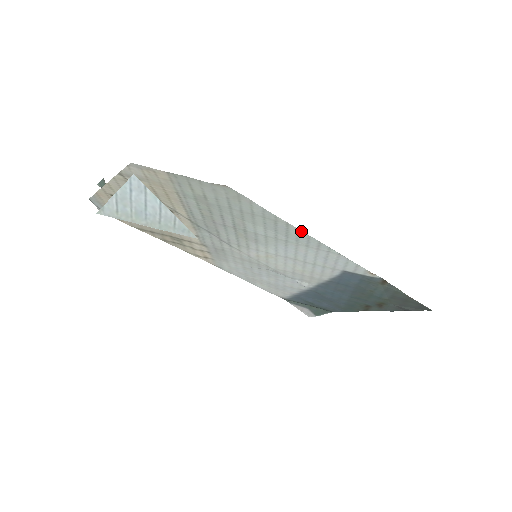
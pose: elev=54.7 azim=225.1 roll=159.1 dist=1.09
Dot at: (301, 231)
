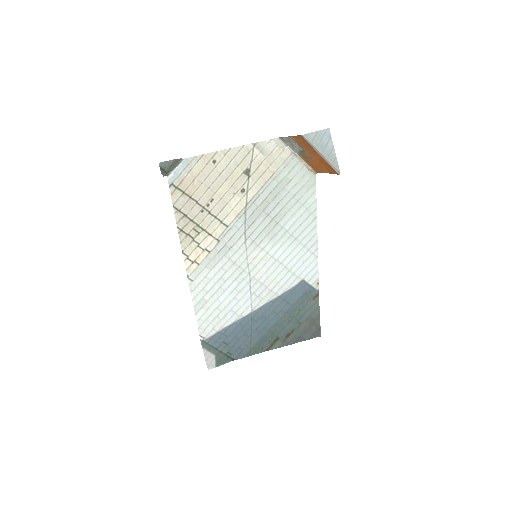
Dot at: (316, 227)
